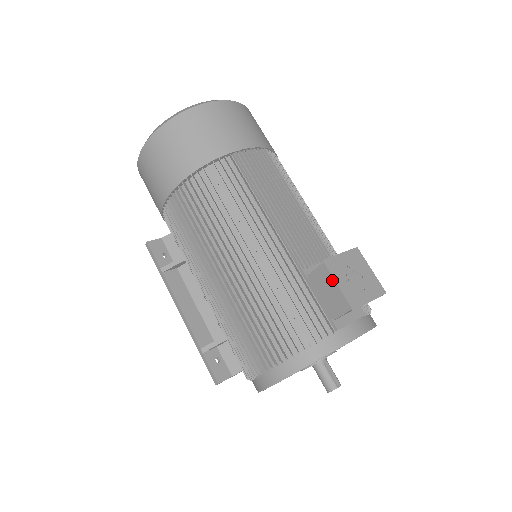
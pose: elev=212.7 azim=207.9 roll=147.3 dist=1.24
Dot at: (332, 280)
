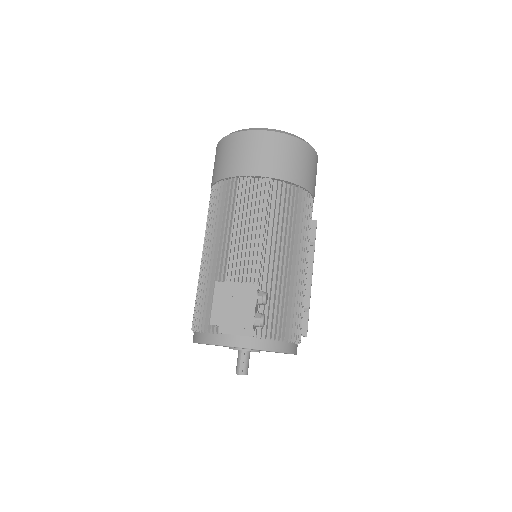
Dot at: (215, 298)
